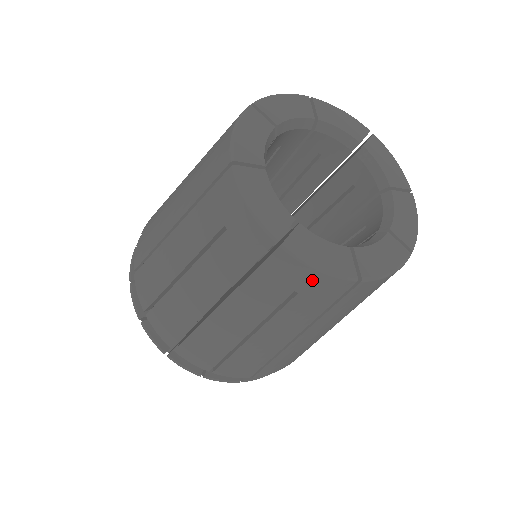
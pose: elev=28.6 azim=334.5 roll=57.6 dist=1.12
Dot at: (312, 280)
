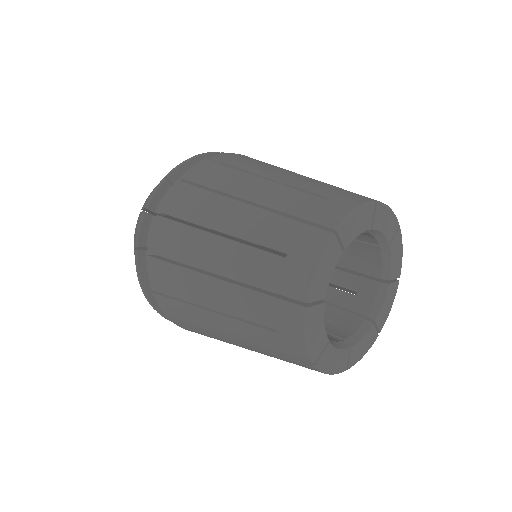
Dot at: occluded
